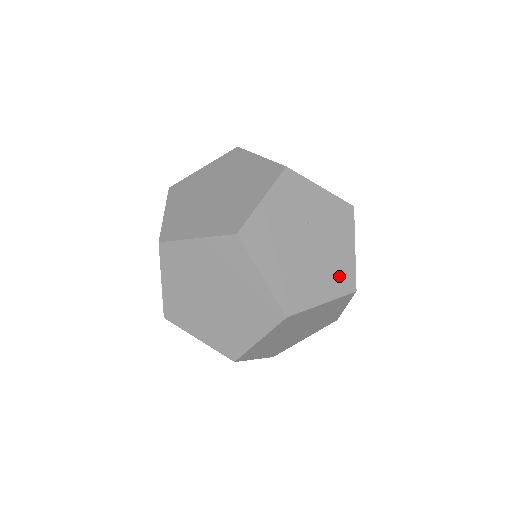
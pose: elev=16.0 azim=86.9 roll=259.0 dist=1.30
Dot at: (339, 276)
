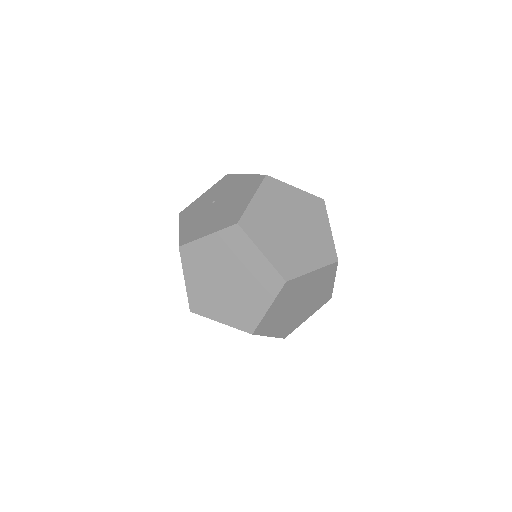
Dot at: occluded
